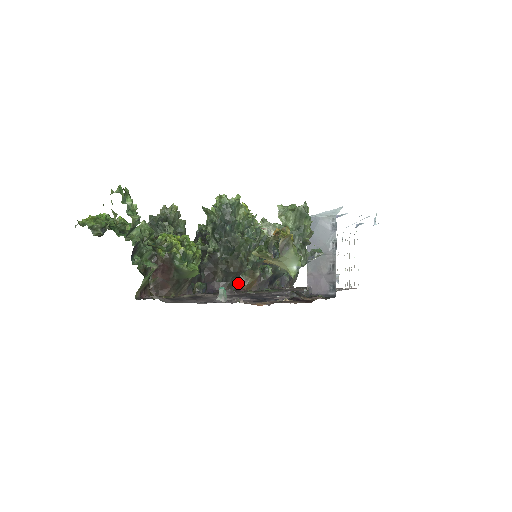
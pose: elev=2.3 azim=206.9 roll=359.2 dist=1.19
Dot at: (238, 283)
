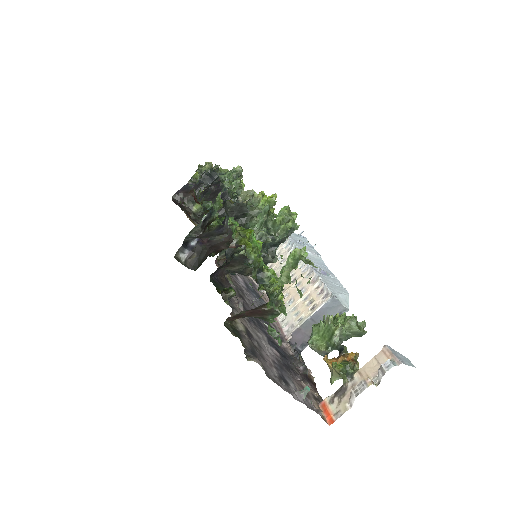
Dot at: (219, 256)
